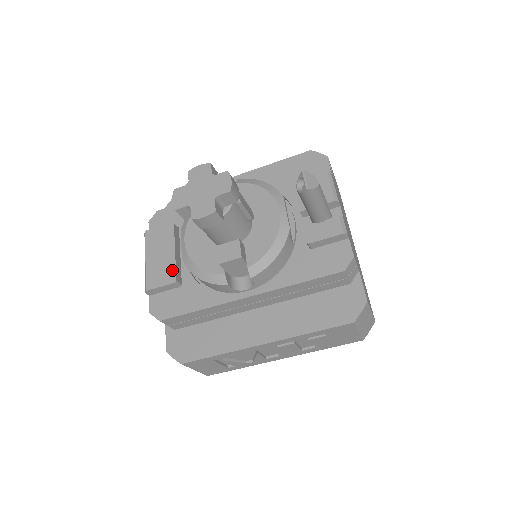
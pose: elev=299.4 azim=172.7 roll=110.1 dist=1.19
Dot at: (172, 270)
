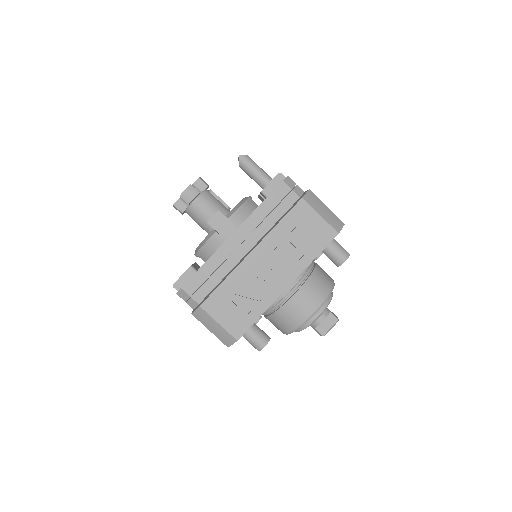
Dot at: occluded
